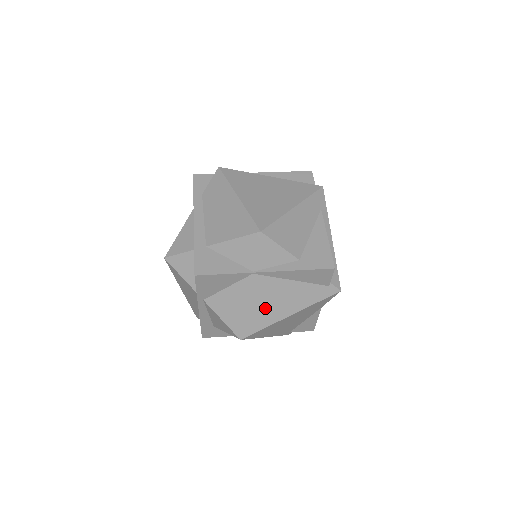
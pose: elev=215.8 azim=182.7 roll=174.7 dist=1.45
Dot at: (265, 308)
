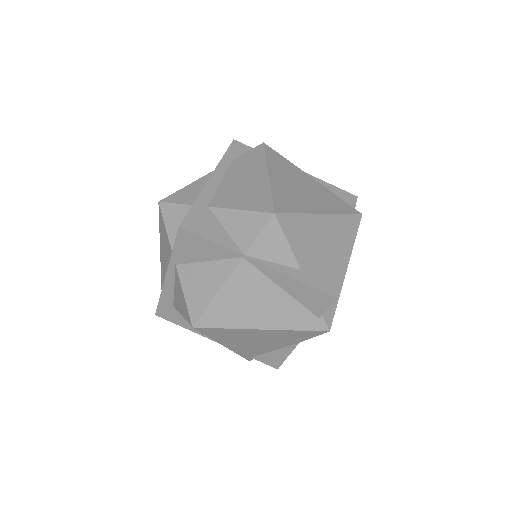
Dot at: (237, 305)
